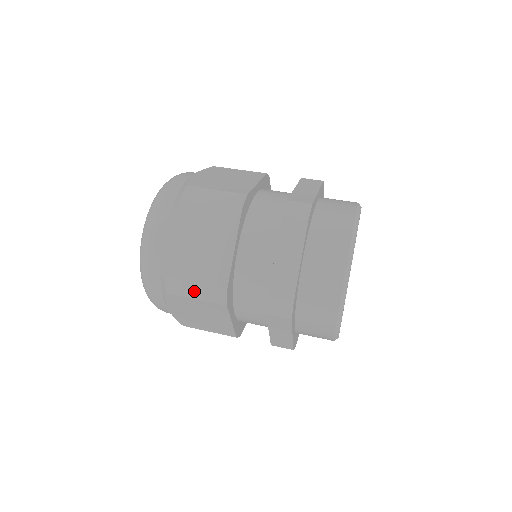
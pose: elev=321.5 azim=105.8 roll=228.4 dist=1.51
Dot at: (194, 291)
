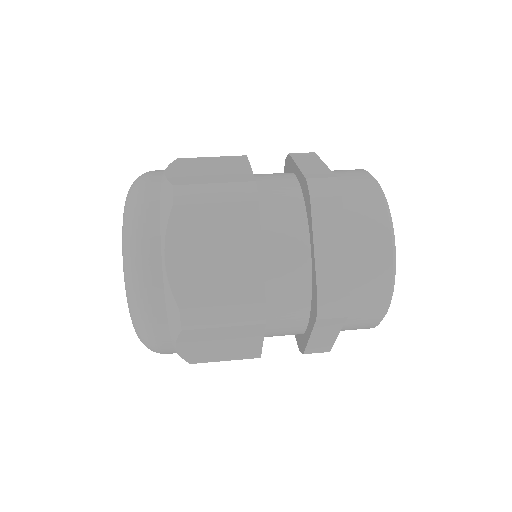
Dot at: (221, 317)
